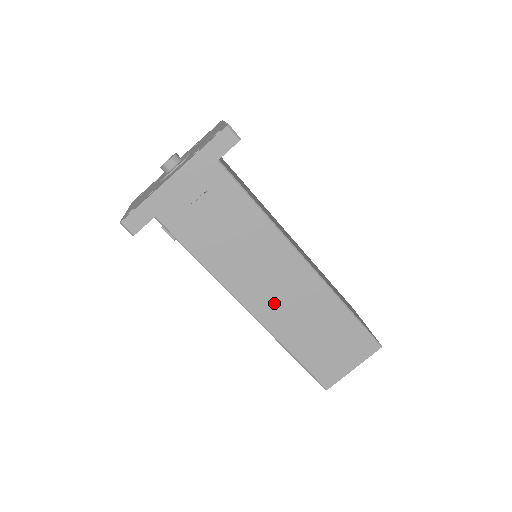
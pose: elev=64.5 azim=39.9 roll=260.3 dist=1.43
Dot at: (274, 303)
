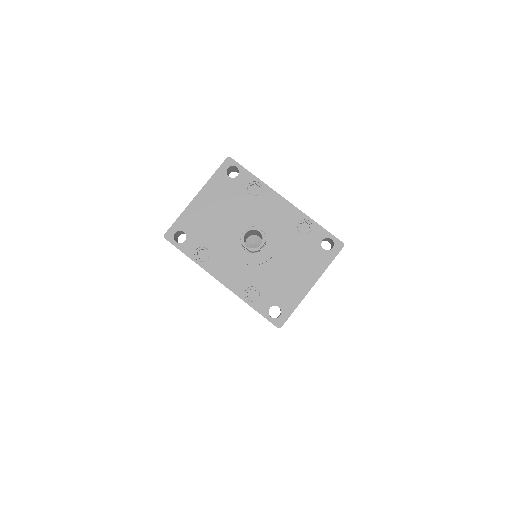
Dot at: occluded
